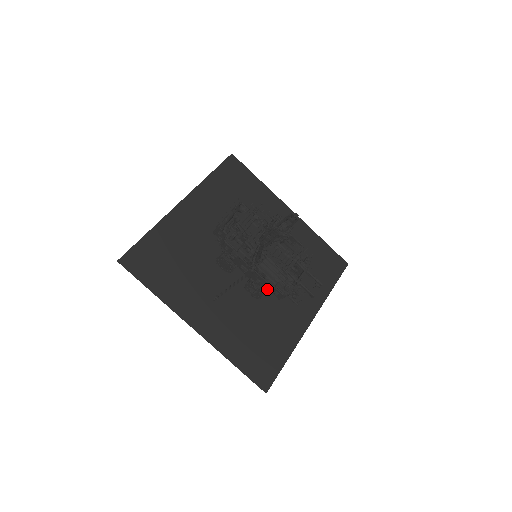
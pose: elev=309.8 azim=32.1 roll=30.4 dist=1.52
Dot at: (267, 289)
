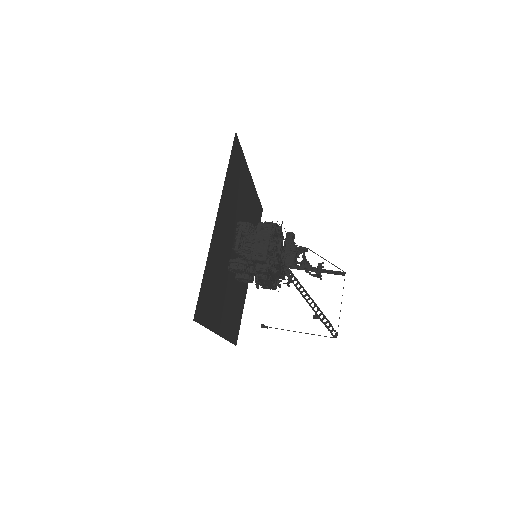
Dot at: occluded
